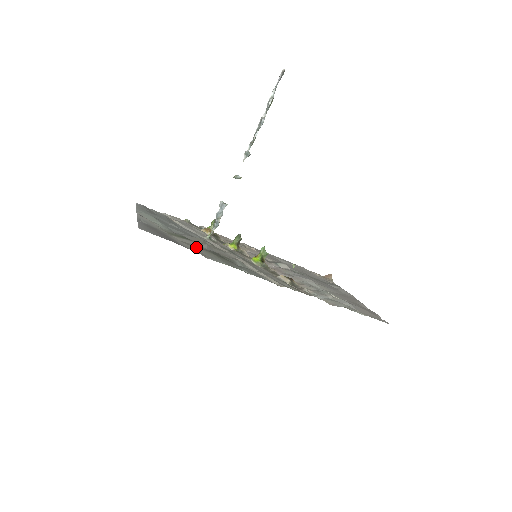
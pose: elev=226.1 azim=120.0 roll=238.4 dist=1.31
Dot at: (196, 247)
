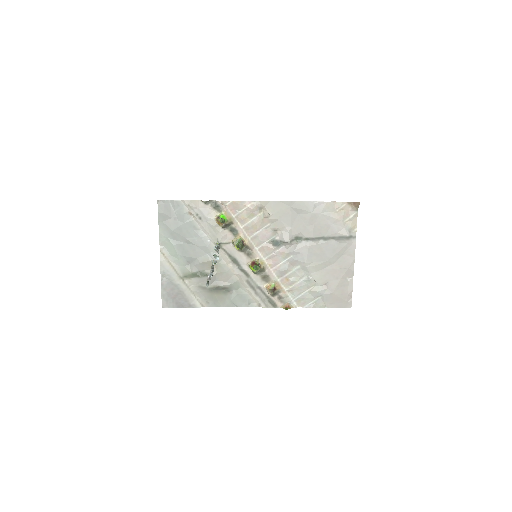
Dot at: (202, 290)
